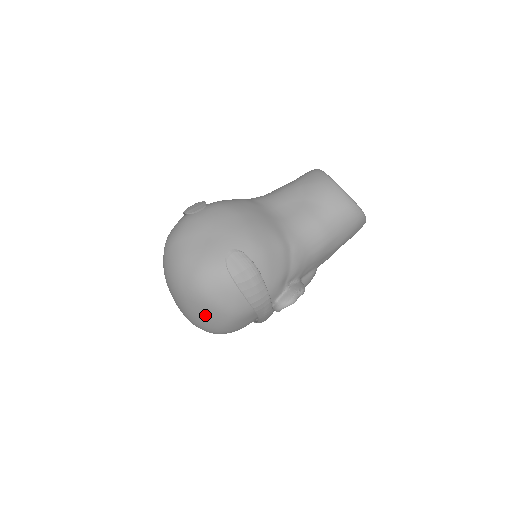
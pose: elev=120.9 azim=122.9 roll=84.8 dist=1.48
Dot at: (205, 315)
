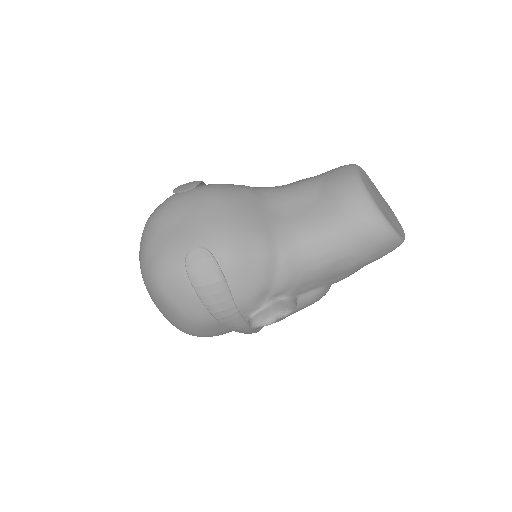
Dot at: (165, 312)
